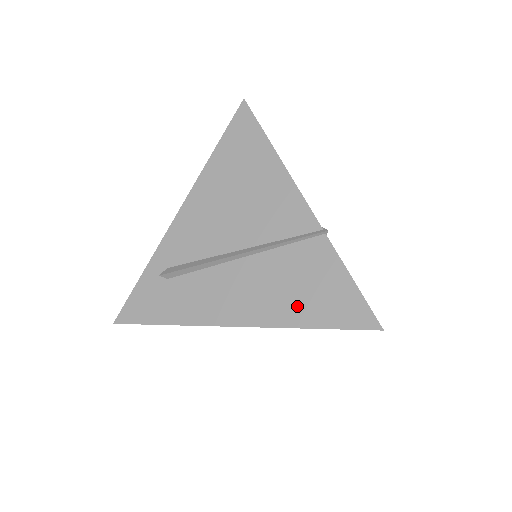
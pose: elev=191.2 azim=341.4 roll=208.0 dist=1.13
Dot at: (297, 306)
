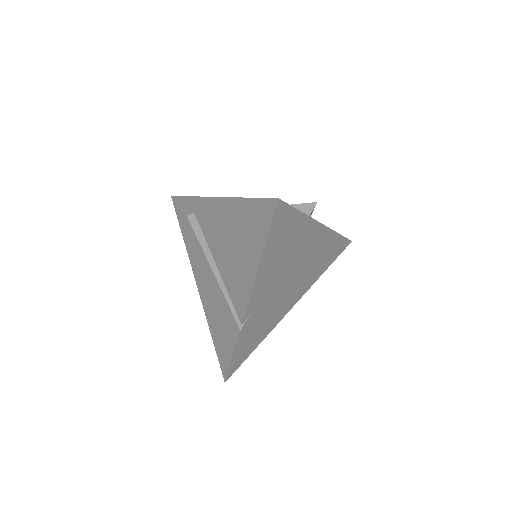
Dot at: (214, 322)
